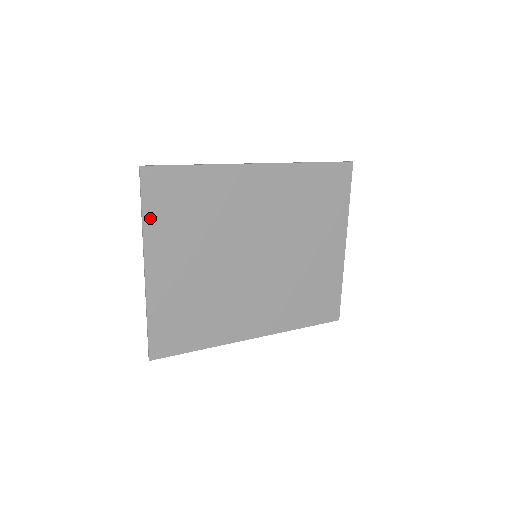
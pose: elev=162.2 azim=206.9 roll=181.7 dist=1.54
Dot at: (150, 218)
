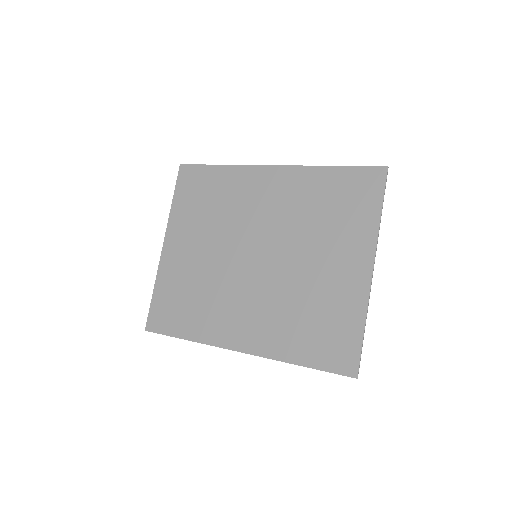
Dot at: (177, 204)
